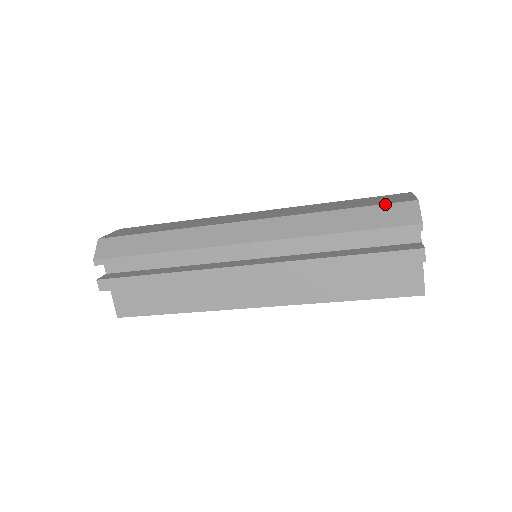
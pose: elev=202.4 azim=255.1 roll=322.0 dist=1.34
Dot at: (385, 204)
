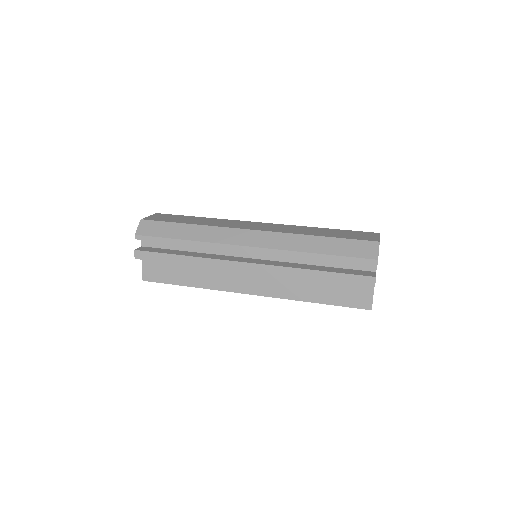
Dot at: (356, 239)
